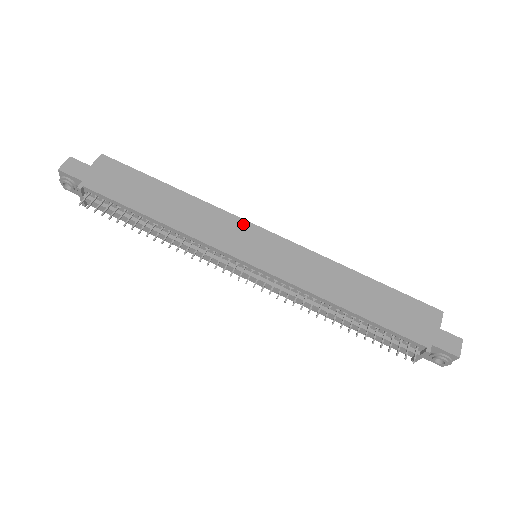
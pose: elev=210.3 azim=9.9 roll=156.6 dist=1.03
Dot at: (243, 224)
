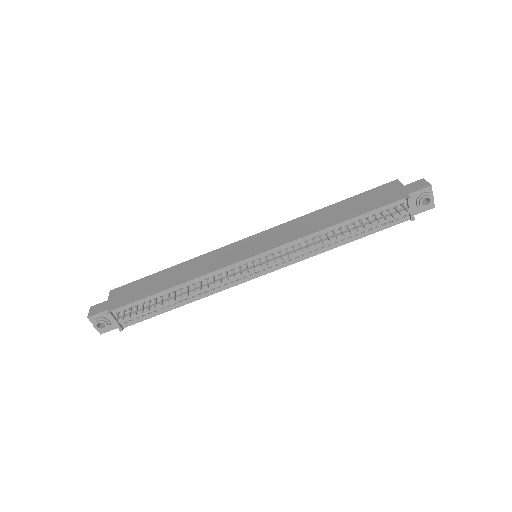
Dot at: (231, 246)
